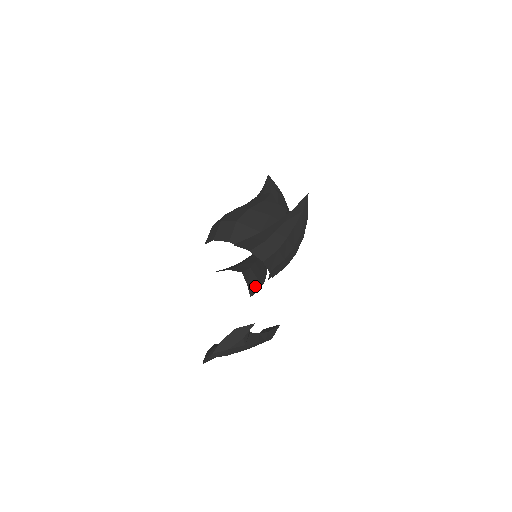
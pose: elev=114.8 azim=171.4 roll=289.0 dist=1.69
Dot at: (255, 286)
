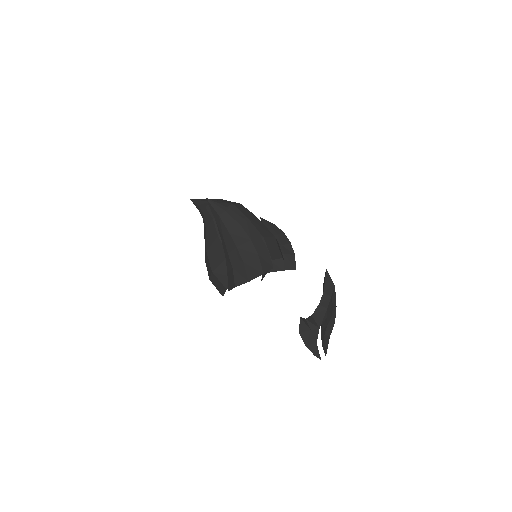
Dot at: (288, 260)
